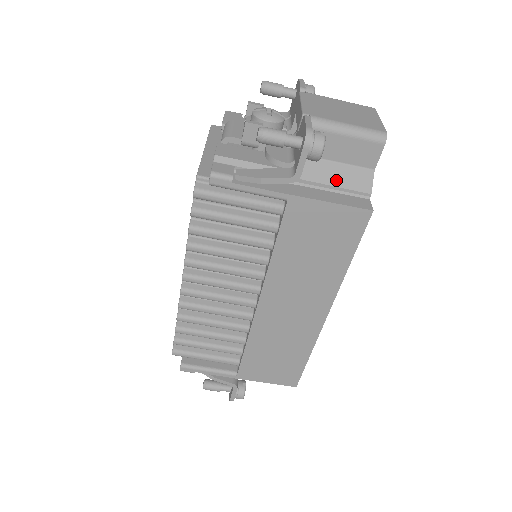
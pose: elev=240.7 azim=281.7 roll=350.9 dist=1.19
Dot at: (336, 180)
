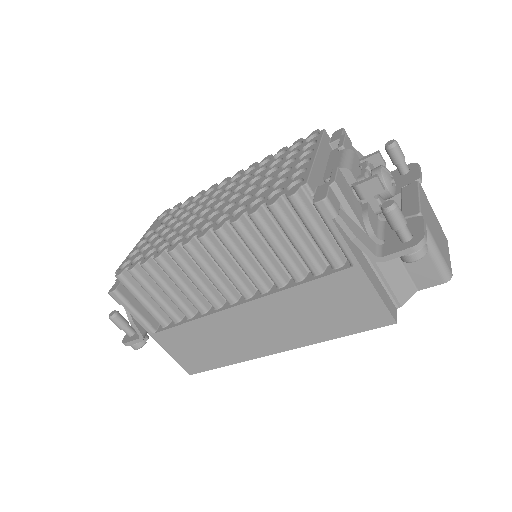
Dot at: (391, 277)
